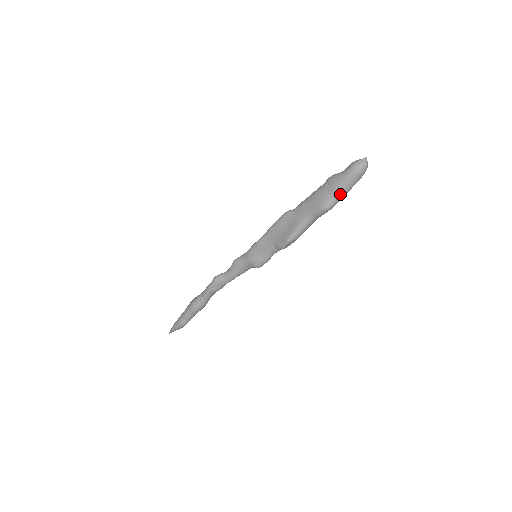
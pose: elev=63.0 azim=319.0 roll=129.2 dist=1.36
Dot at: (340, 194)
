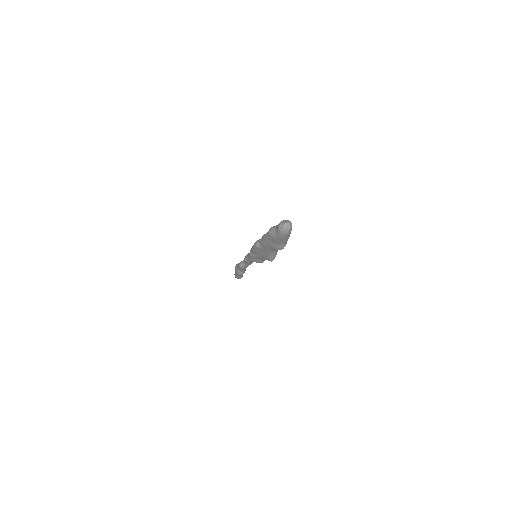
Dot at: (285, 242)
